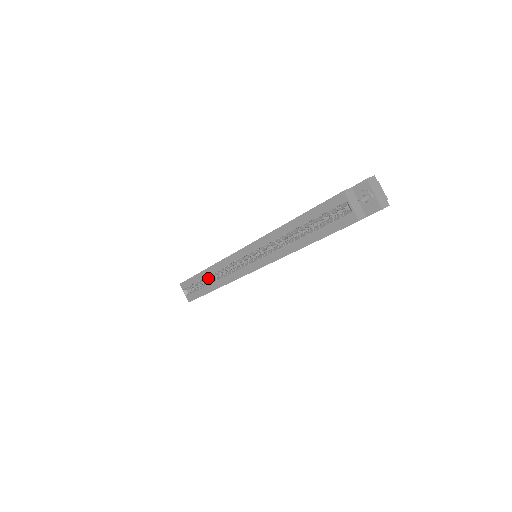
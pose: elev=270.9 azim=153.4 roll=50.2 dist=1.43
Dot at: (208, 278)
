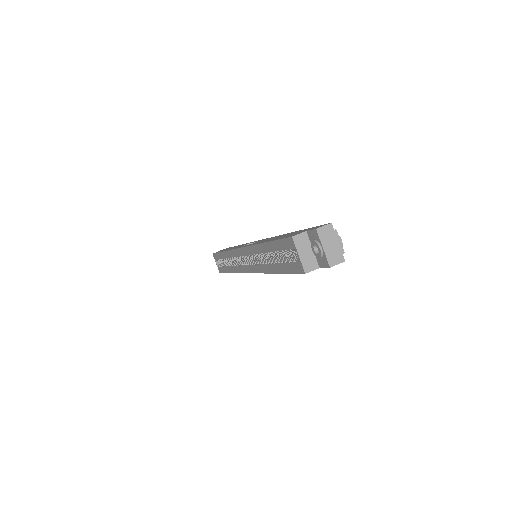
Dot at: occluded
